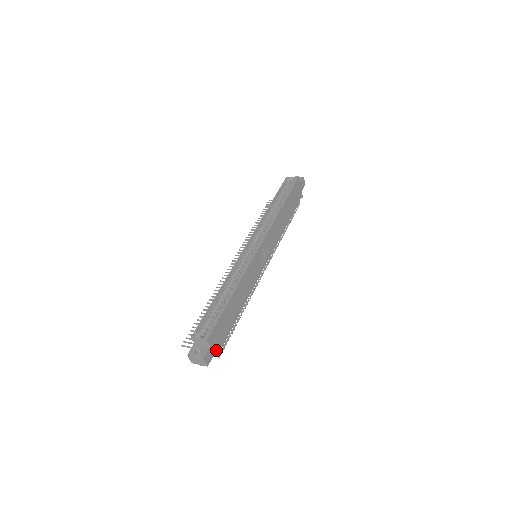
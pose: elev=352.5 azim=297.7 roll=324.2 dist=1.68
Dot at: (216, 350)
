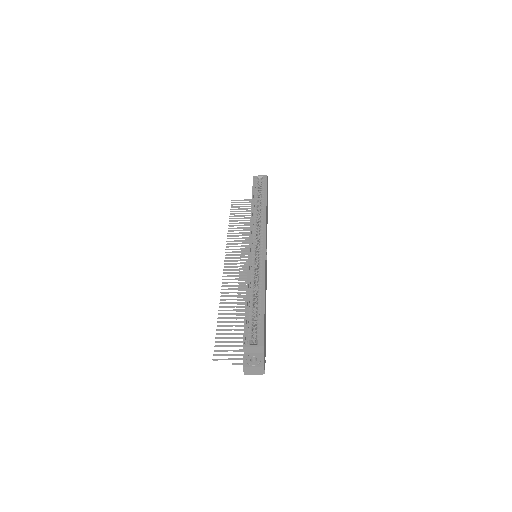
Dot at: occluded
